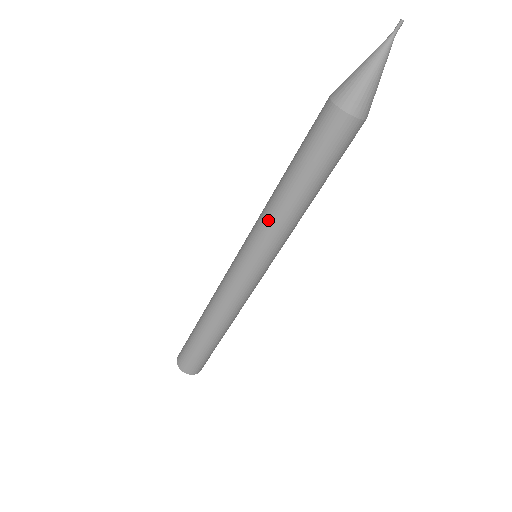
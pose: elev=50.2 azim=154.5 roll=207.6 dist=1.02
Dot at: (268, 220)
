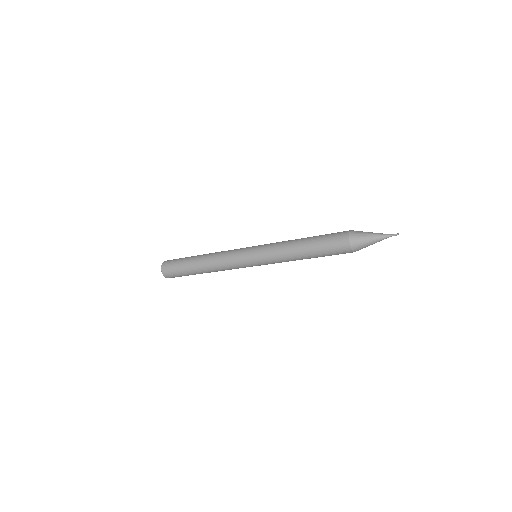
Dot at: occluded
